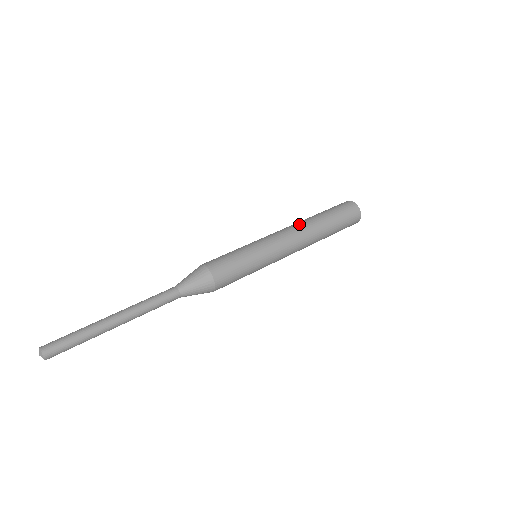
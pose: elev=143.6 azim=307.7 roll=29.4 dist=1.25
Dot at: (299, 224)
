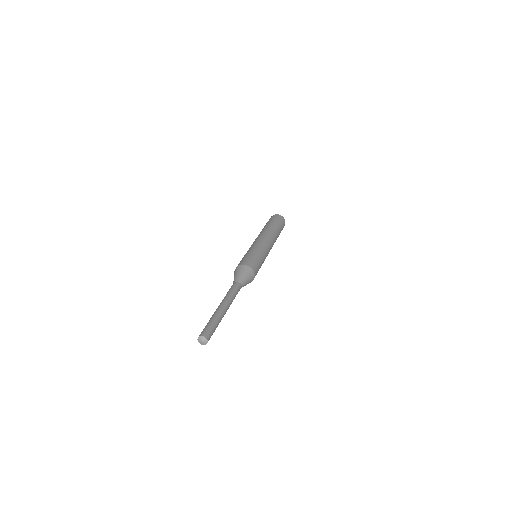
Dot at: (269, 233)
